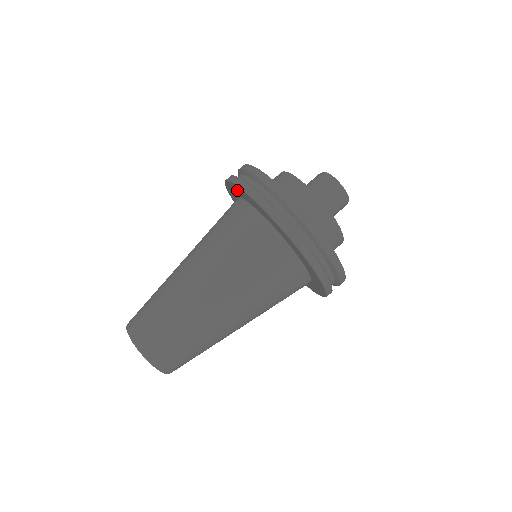
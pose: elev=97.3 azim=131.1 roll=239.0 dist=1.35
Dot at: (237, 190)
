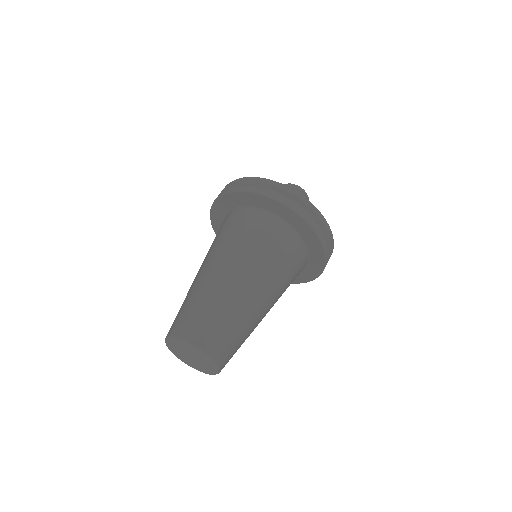
Dot at: (217, 223)
